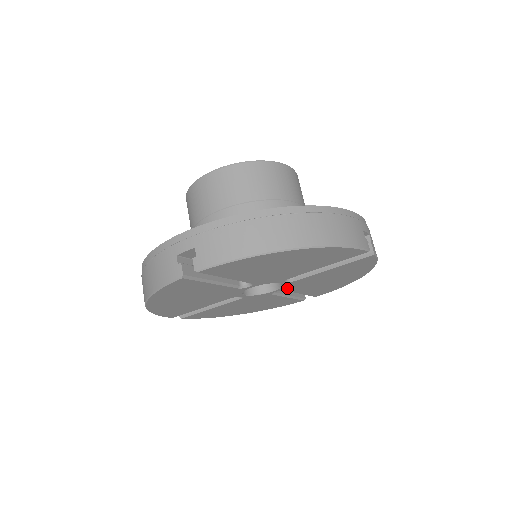
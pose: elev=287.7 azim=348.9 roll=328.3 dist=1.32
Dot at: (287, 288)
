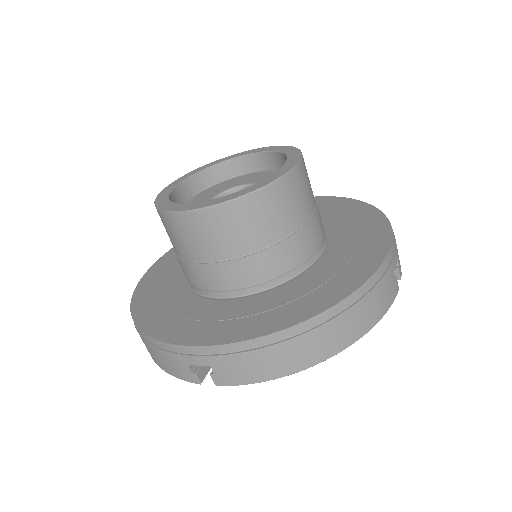
Dot at: occluded
